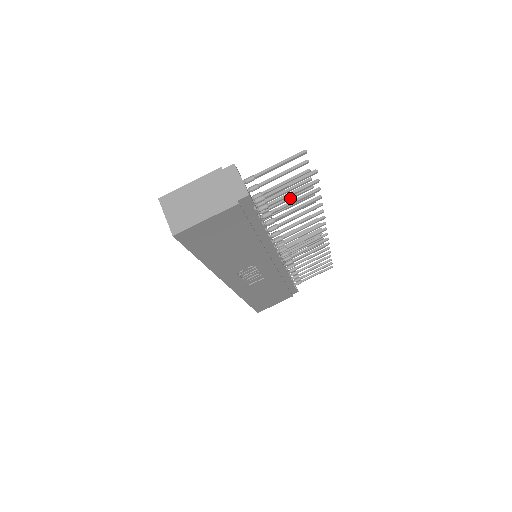
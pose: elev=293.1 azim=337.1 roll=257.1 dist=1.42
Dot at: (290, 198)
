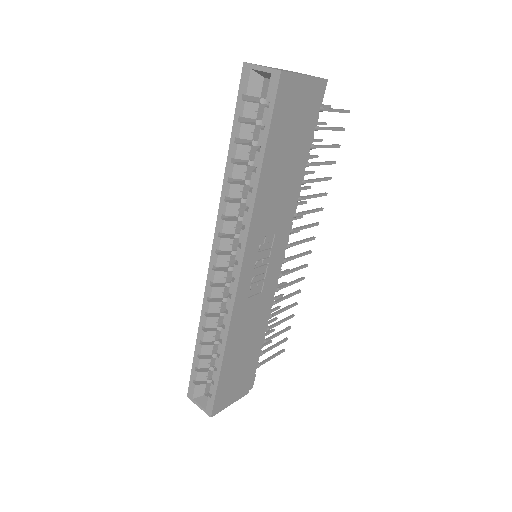
Dot at: occluded
